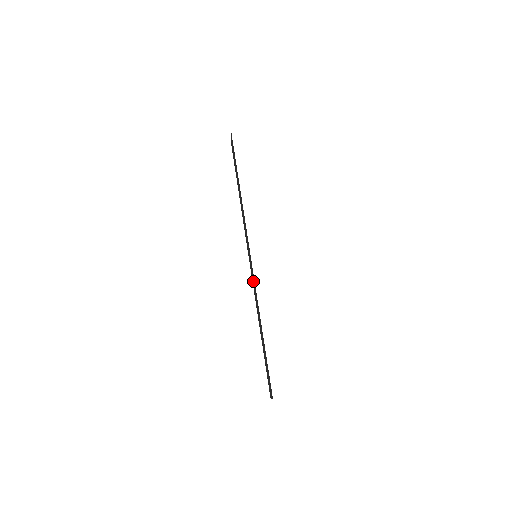
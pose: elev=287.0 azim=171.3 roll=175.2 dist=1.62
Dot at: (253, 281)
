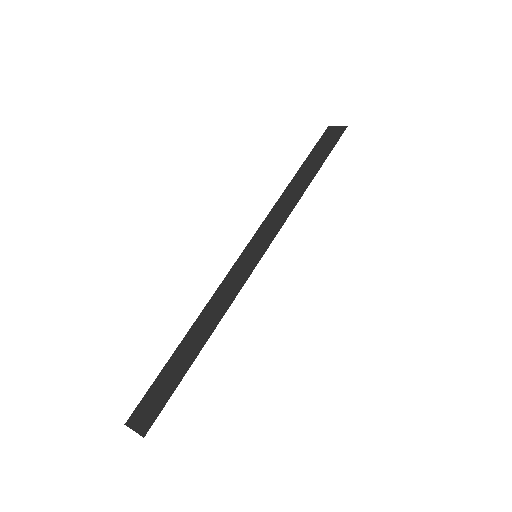
Dot at: (235, 279)
